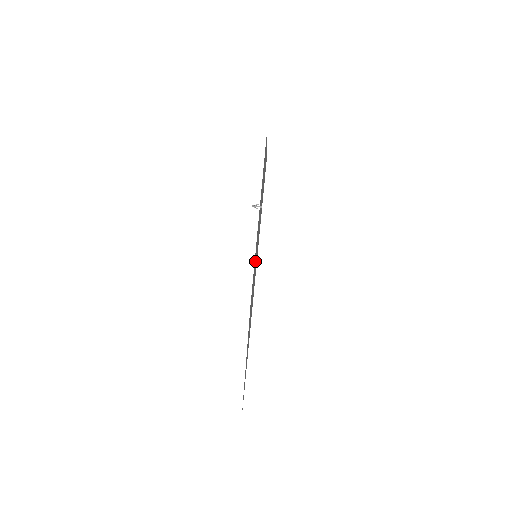
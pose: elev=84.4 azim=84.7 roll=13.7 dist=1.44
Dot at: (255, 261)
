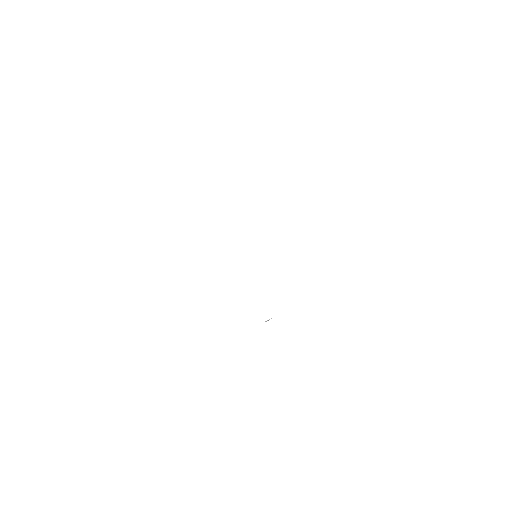
Dot at: occluded
